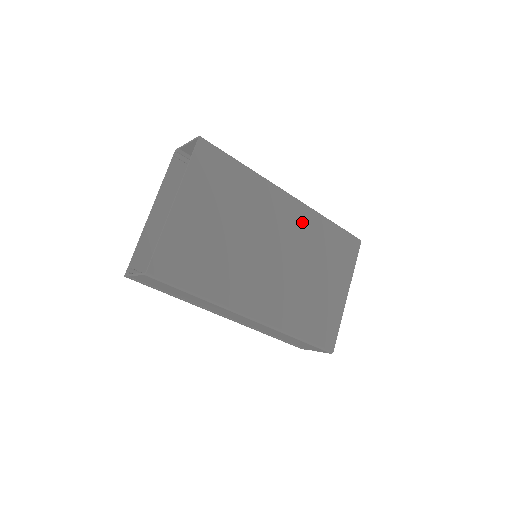
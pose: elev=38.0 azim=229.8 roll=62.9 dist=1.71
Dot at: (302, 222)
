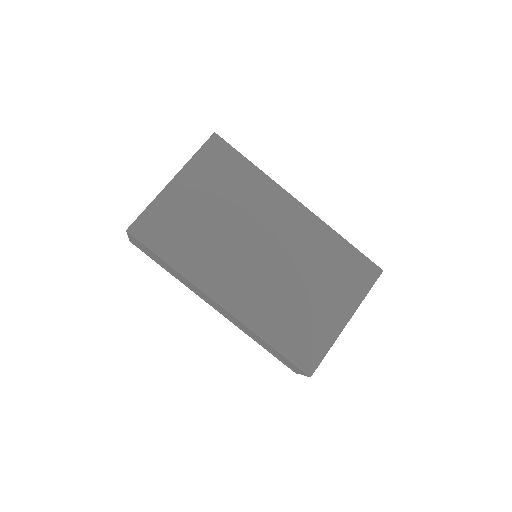
Dot at: (307, 231)
